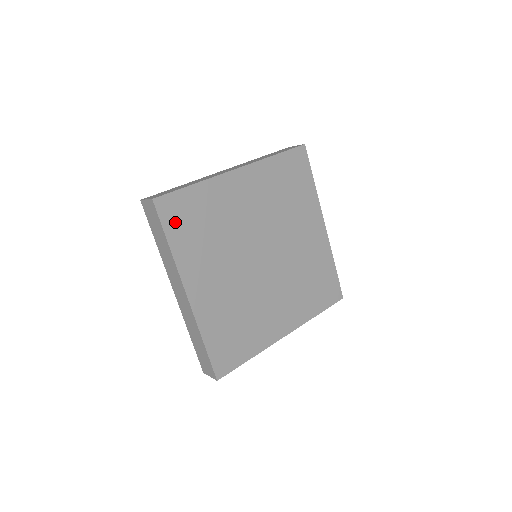
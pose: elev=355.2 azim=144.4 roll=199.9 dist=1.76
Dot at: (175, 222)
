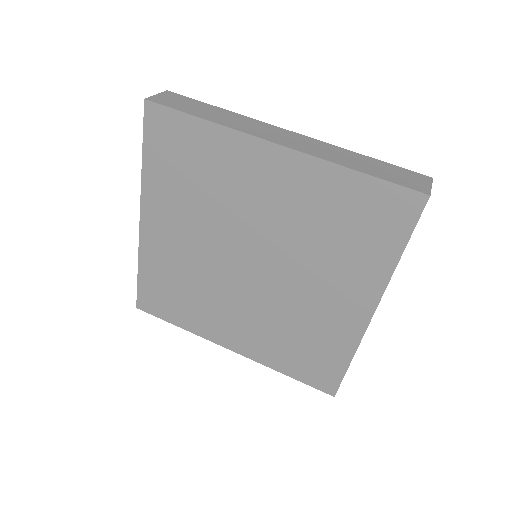
Dot at: (160, 143)
